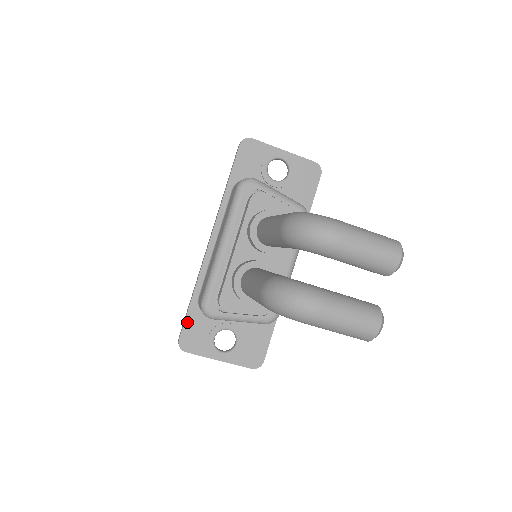
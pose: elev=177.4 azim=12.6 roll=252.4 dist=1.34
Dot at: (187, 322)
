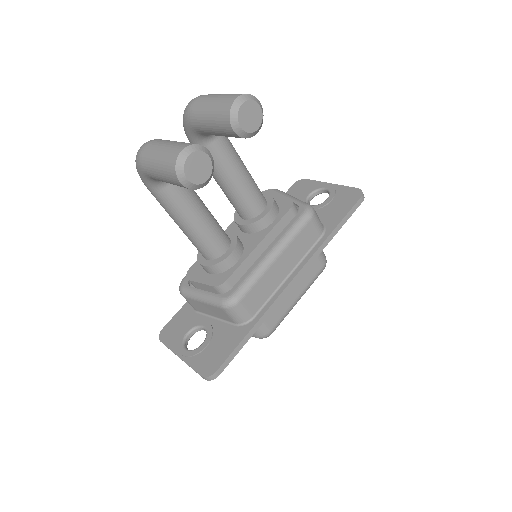
Dot at: (178, 314)
